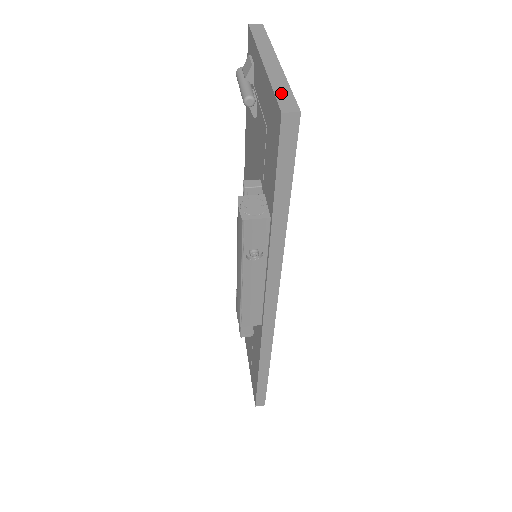
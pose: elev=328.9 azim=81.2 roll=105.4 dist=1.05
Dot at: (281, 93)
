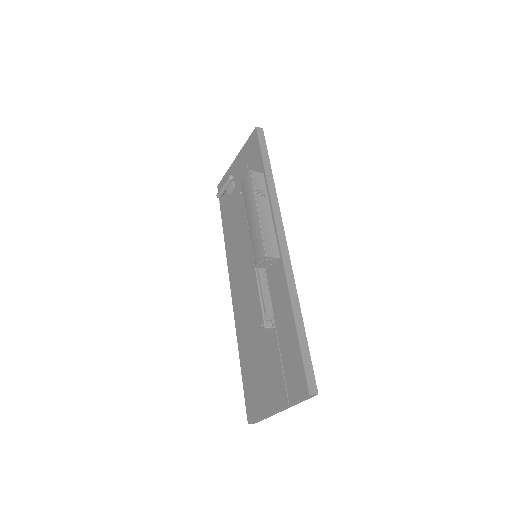
Dot at: occluded
